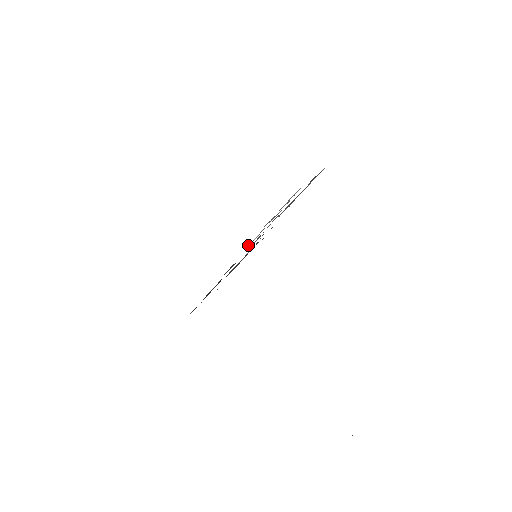
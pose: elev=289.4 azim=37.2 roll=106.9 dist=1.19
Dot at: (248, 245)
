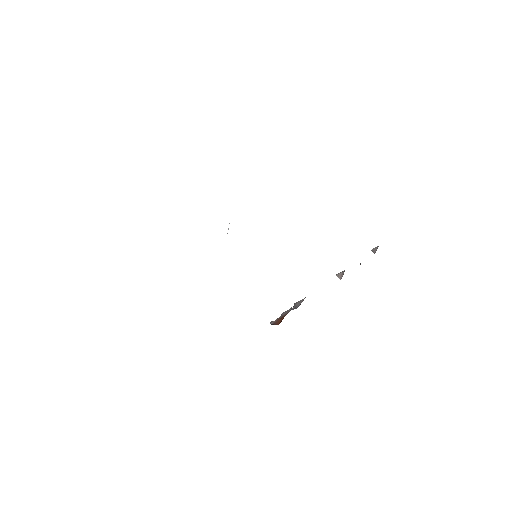
Dot at: occluded
